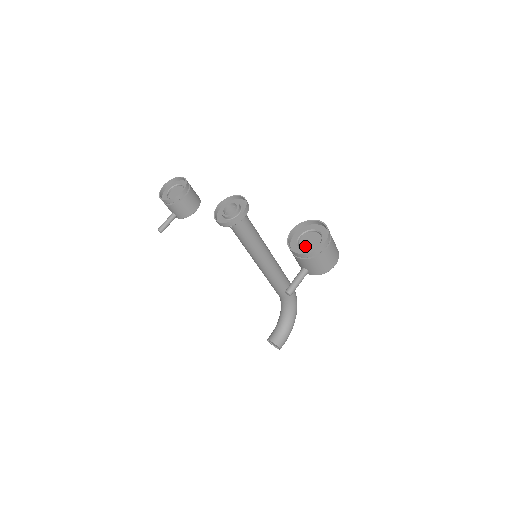
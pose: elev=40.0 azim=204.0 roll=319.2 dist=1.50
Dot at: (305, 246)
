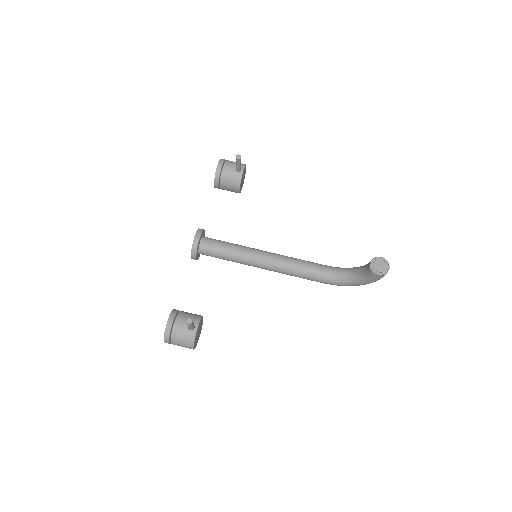
Dot at: occluded
